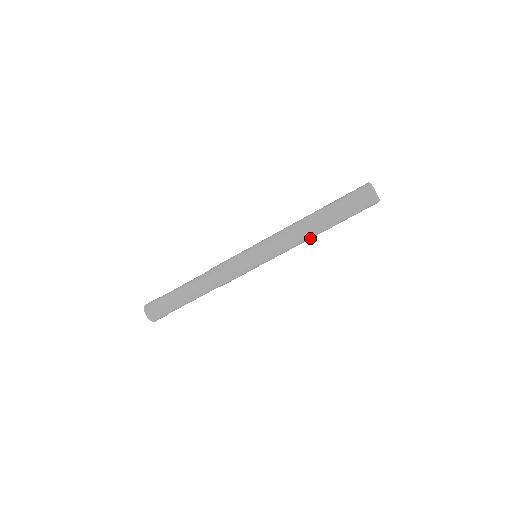
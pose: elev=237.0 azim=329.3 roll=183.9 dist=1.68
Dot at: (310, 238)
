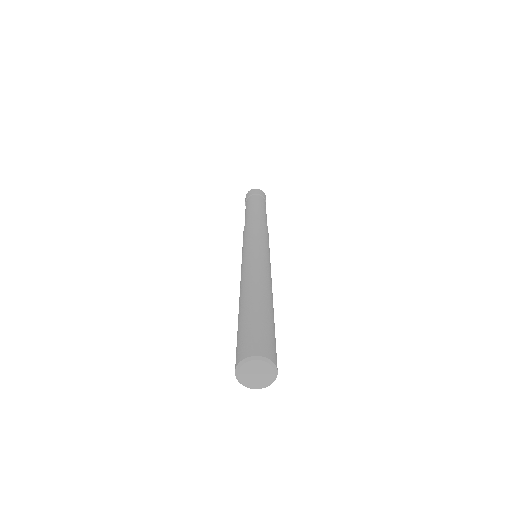
Dot at: occluded
